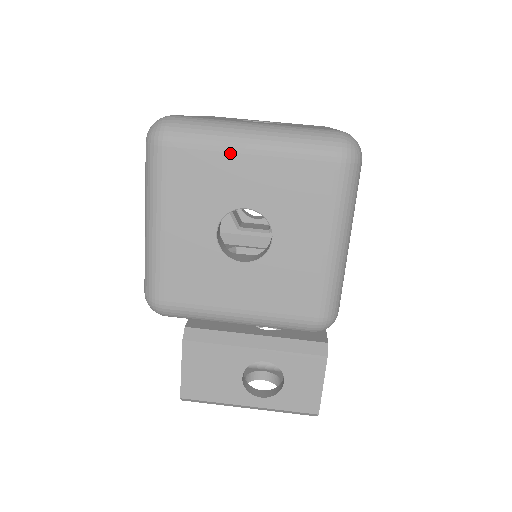
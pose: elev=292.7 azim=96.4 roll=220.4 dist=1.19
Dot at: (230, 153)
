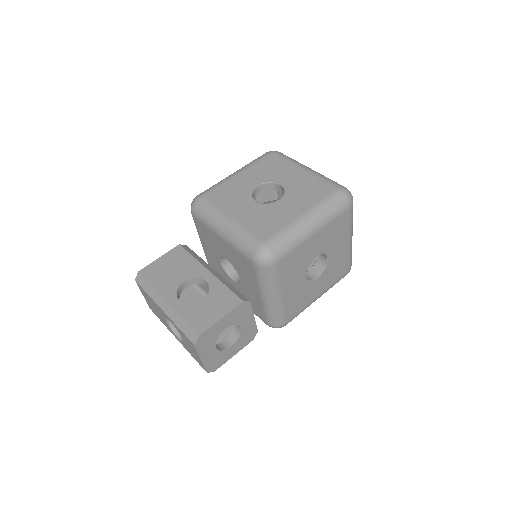
Dot at: (294, 166)
